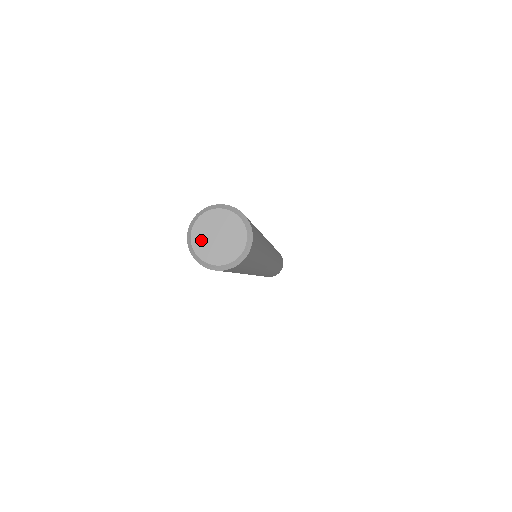
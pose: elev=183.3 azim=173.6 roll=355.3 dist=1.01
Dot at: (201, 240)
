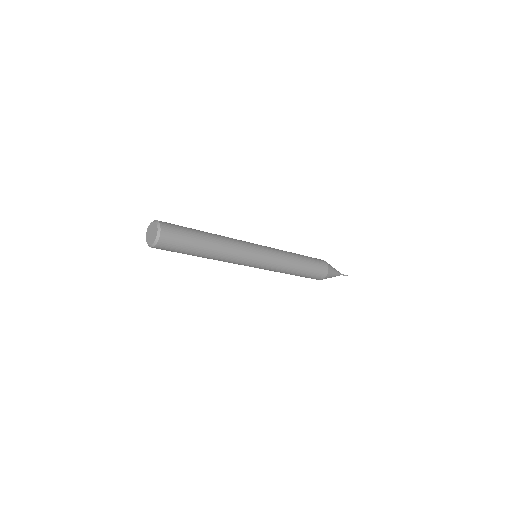
Dot at: (149, 229)
